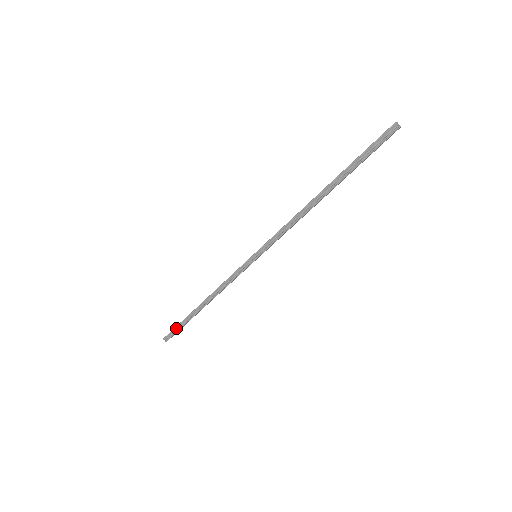
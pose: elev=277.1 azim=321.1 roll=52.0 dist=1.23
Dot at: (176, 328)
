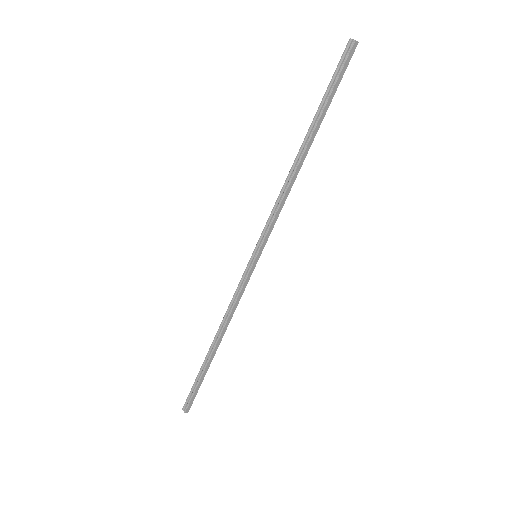
Dot at: (193, 388)
